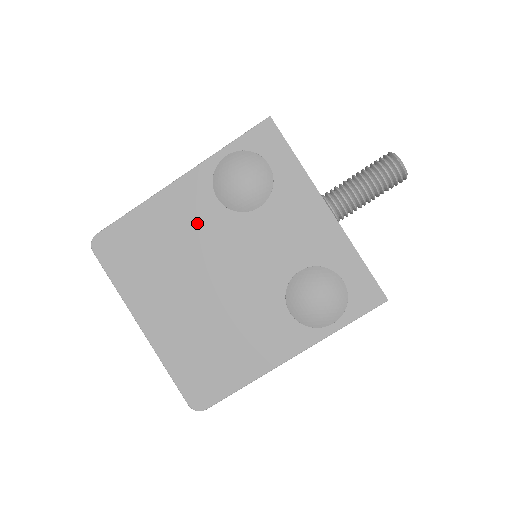
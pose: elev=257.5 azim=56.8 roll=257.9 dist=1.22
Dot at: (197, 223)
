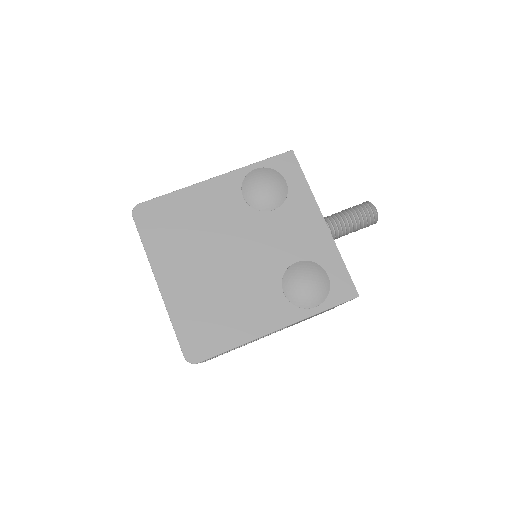
Dot at: (223, 212)
